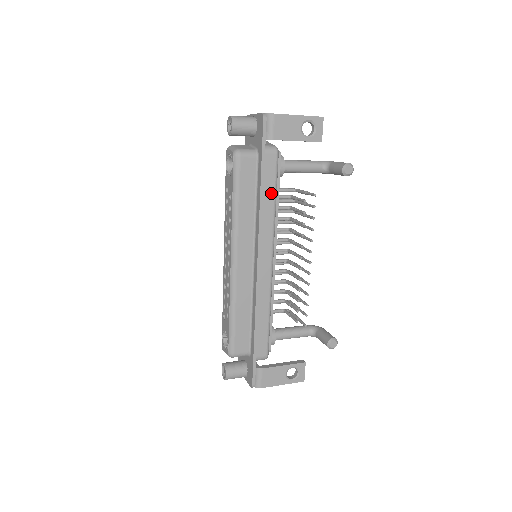
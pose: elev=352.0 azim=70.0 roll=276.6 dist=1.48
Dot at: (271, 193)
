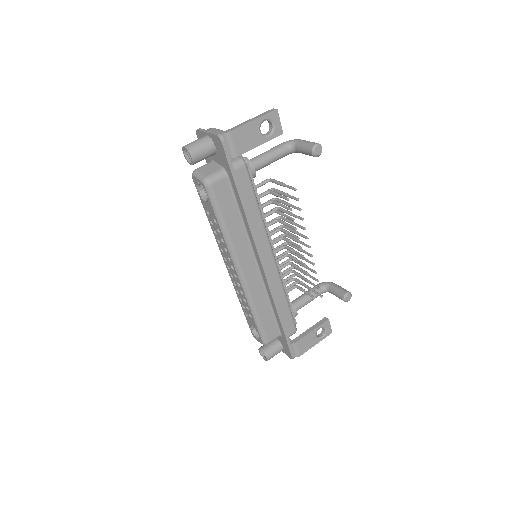
Dot at: (253, 203)
